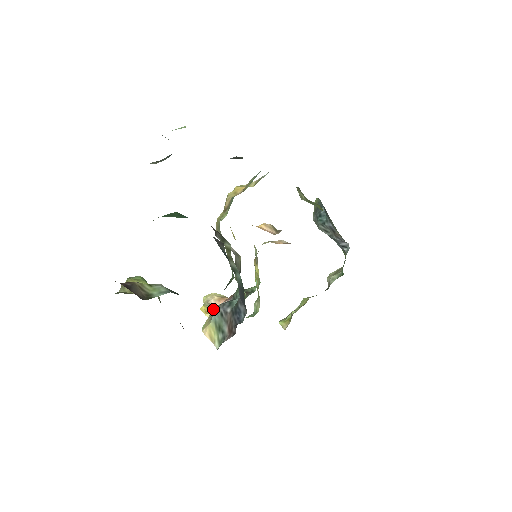
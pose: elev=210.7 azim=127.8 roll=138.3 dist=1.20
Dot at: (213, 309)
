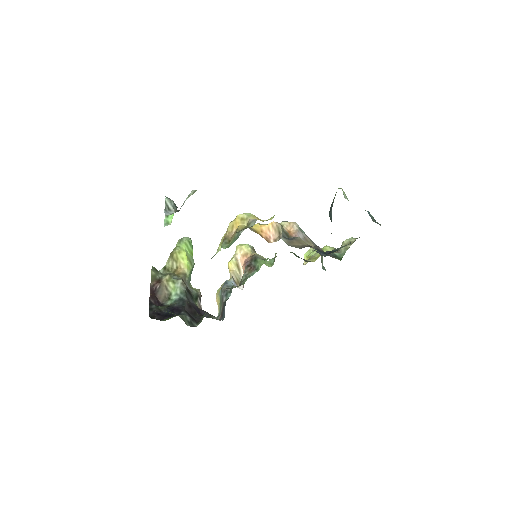
Dot at: (225, 281)
